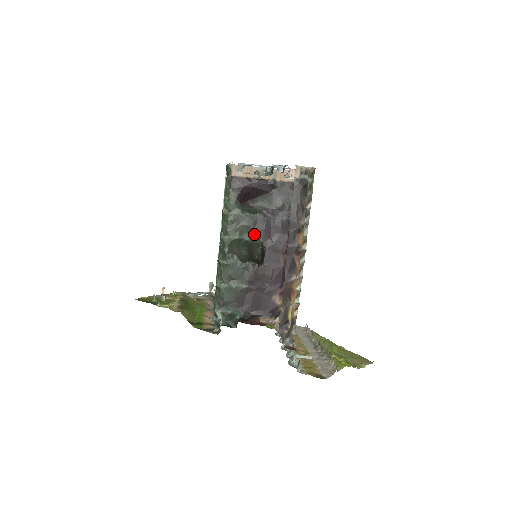
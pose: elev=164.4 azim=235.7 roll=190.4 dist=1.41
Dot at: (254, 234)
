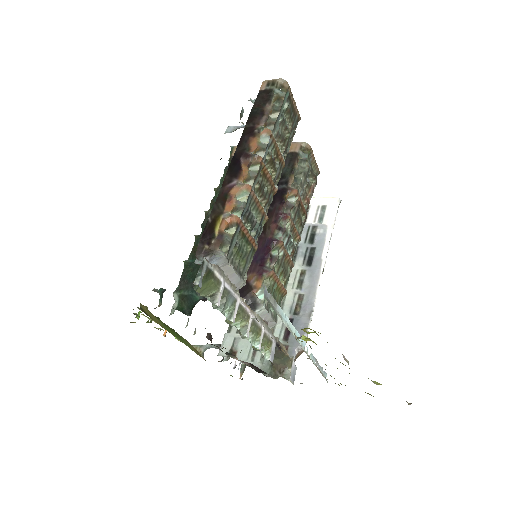
Dot at: occluded
